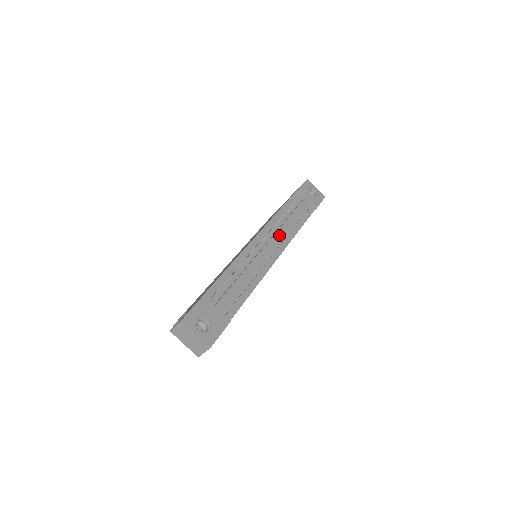
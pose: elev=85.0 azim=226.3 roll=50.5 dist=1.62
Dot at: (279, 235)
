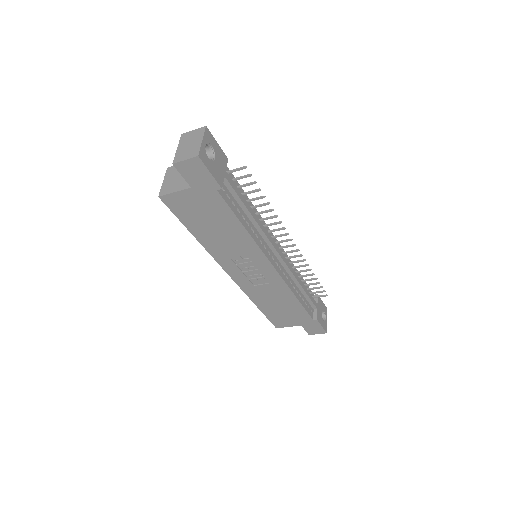
Dot at: (288, 266)
